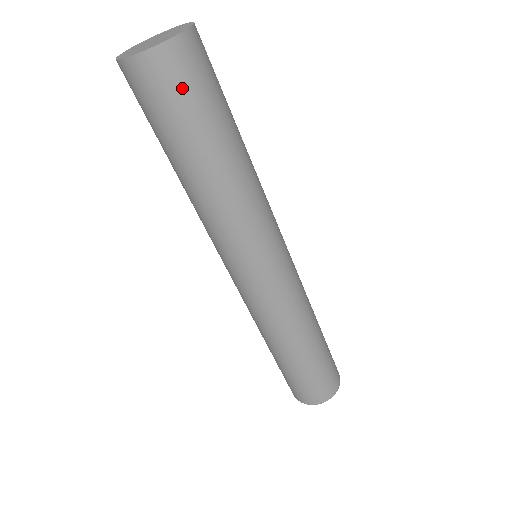
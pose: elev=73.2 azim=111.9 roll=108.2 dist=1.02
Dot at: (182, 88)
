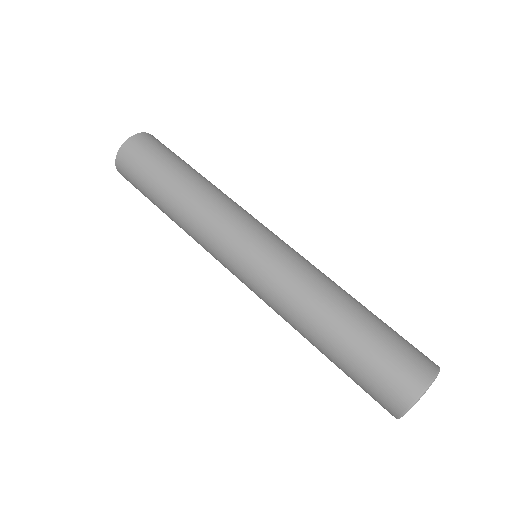
Dot at: (135, 165)
